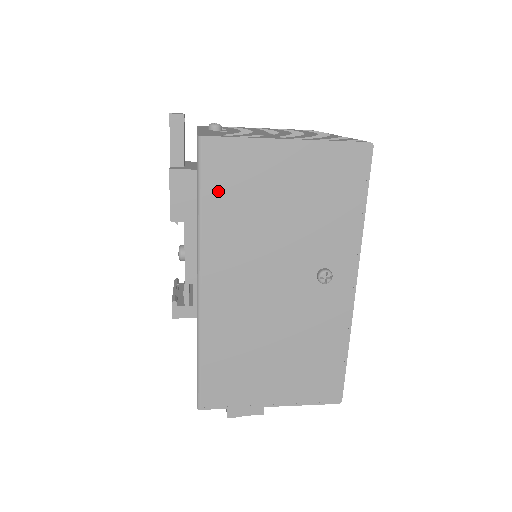
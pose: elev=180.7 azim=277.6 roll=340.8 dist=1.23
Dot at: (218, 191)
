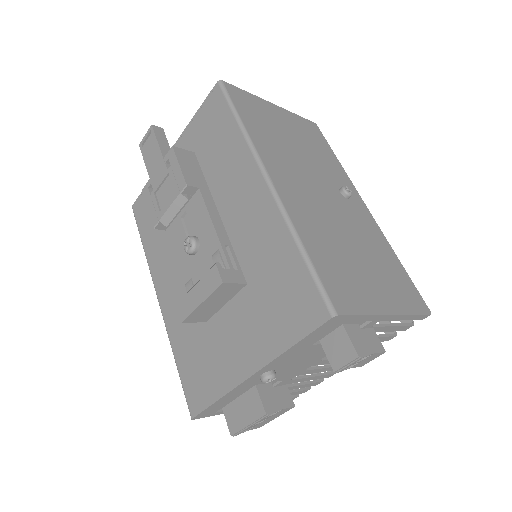
Dot at: (248, 115)
